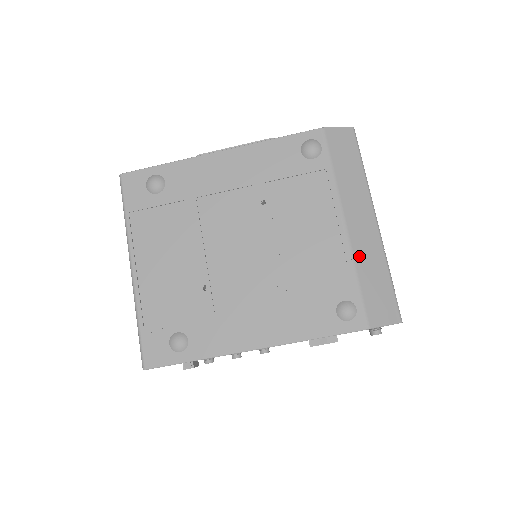
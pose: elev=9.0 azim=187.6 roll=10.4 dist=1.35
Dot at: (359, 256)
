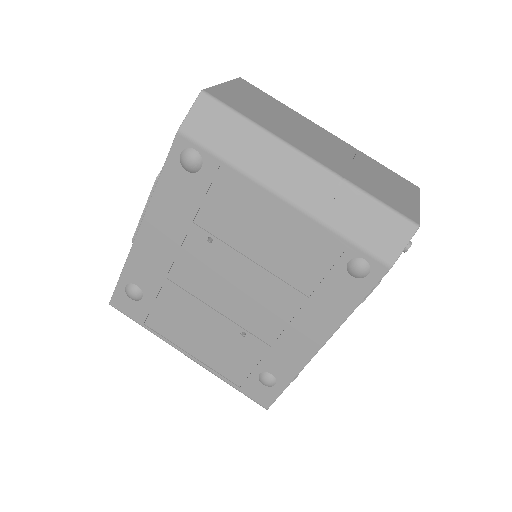
Dot at: (324, 213)
